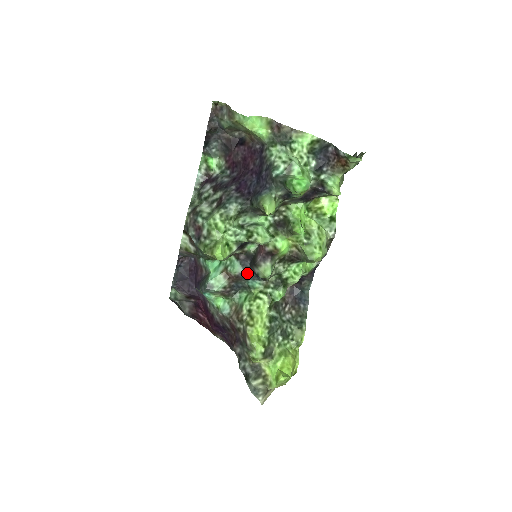
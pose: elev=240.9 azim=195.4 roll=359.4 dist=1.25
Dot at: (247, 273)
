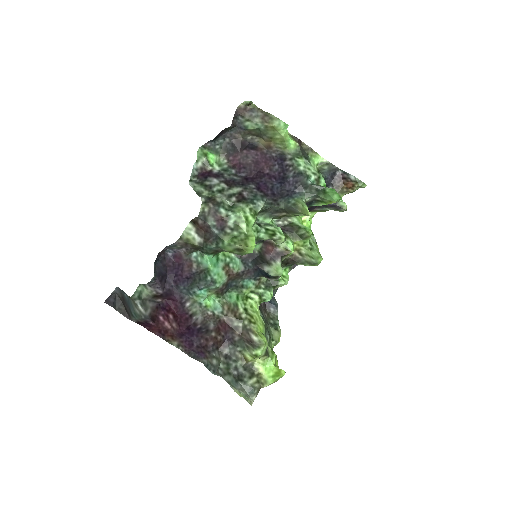
Dot at: (247, 272)
